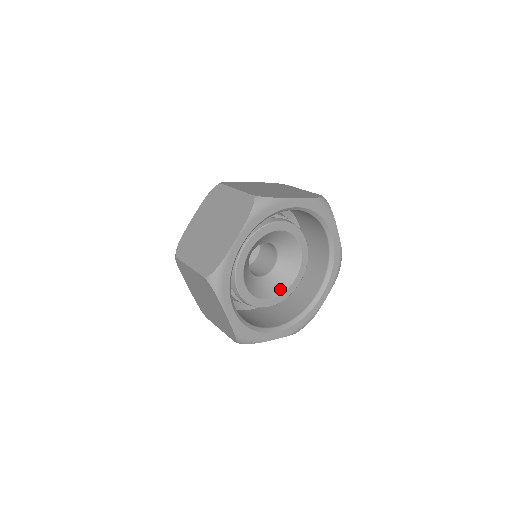
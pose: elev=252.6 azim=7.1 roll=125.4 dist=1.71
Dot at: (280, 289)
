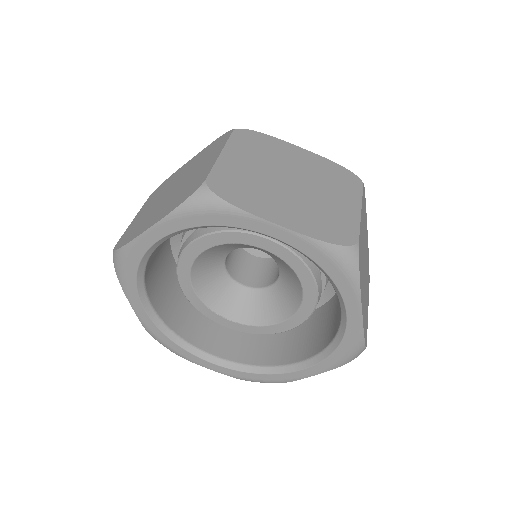
Dot at: (294, 303)
